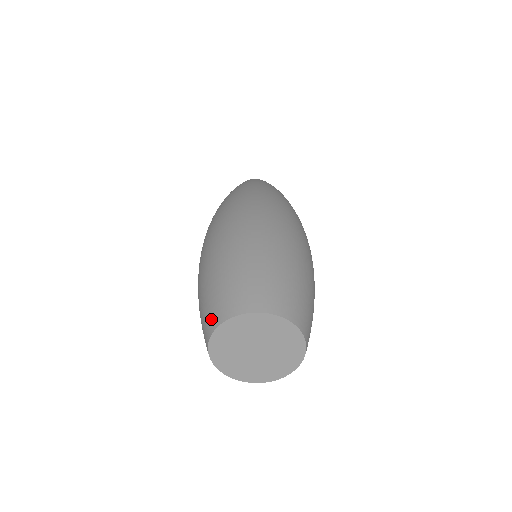
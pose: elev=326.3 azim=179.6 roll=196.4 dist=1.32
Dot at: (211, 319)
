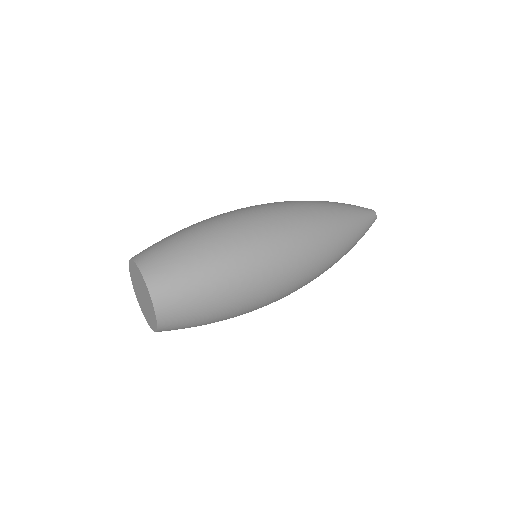
Dot at: occluded
